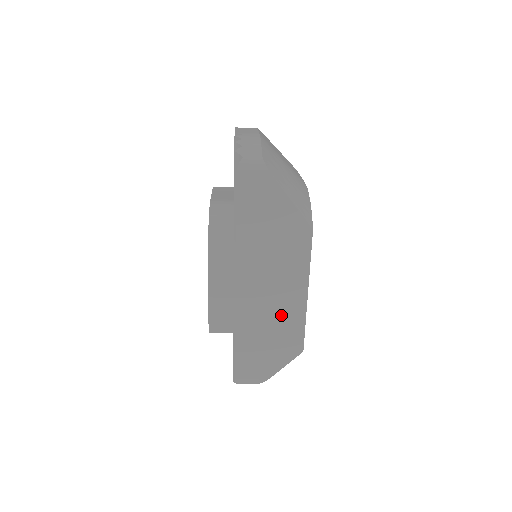
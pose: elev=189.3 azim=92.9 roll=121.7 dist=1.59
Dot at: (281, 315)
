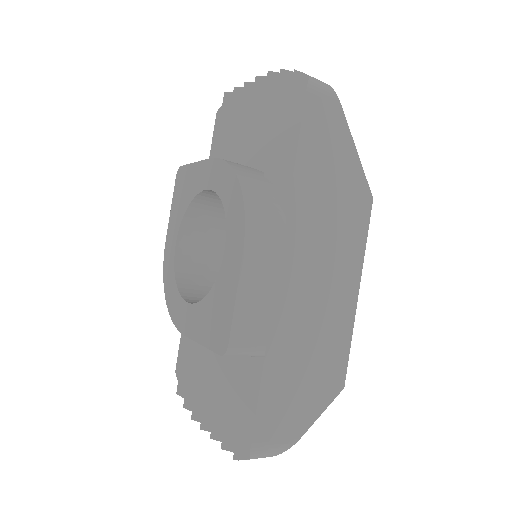
Dot at: (326, 324)
